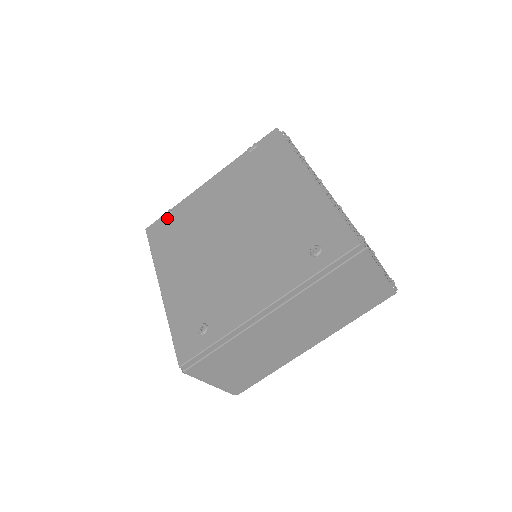
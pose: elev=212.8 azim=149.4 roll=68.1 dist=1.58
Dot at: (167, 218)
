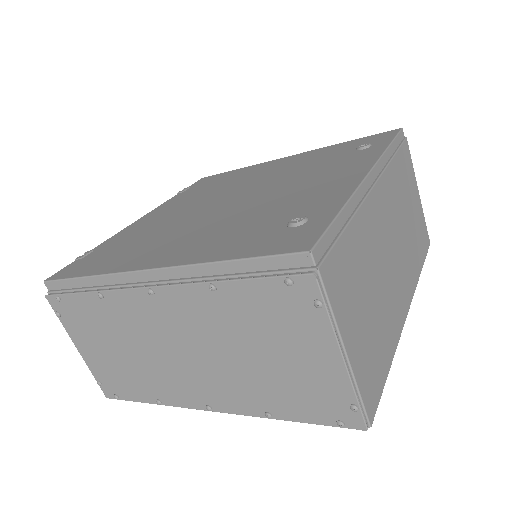
Dot at: (88, 255)
